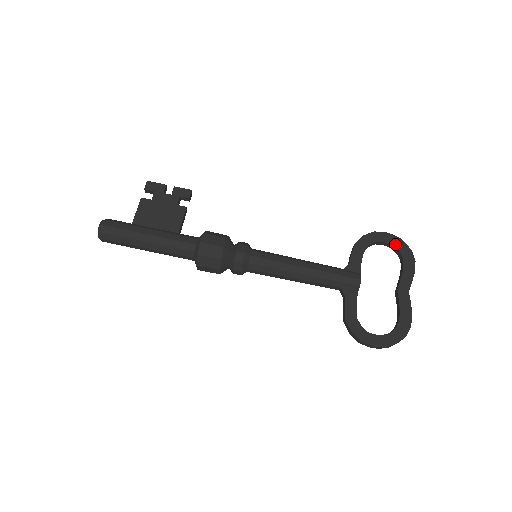
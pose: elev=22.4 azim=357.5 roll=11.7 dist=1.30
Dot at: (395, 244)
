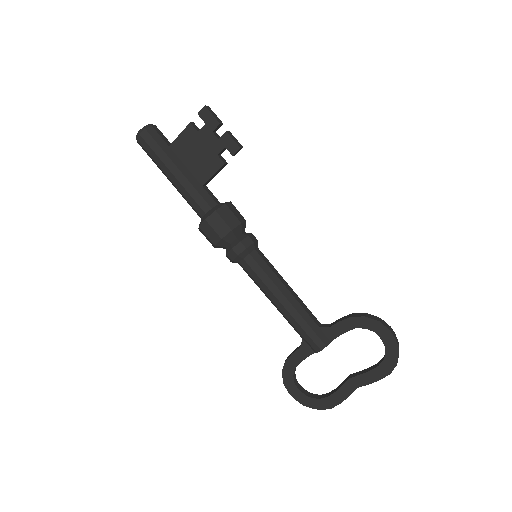
Dot at: (388, 347)
